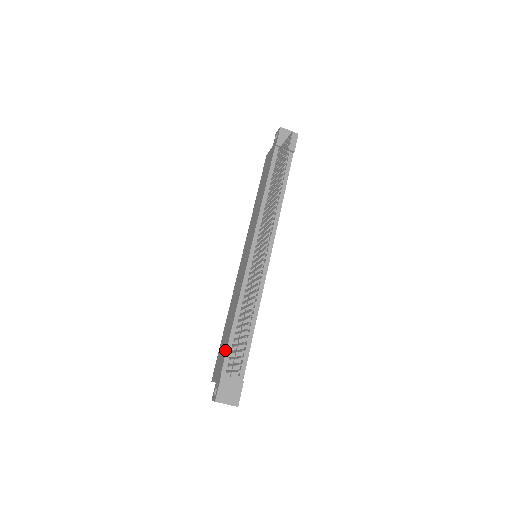
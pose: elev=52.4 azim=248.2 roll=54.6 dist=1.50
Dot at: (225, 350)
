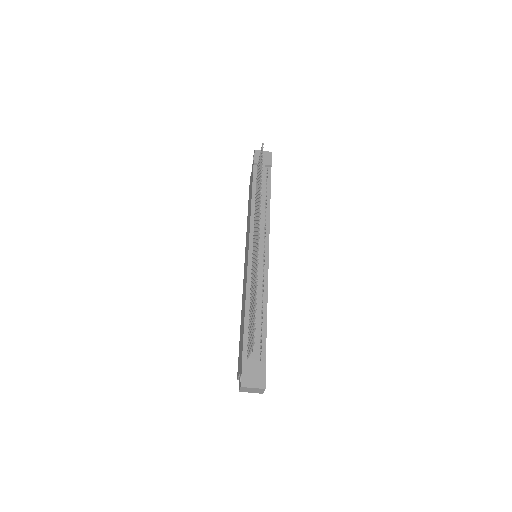
Dot at: (242, 340)
